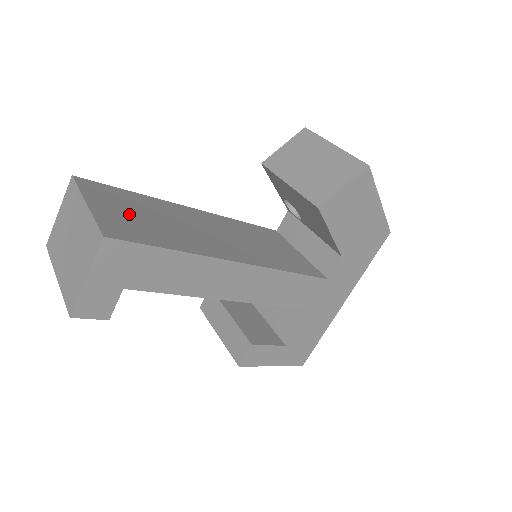
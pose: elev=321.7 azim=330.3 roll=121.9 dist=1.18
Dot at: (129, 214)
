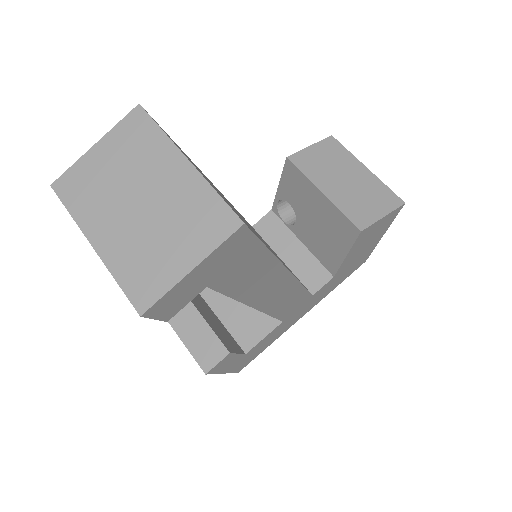
Dot at: (213, 186)
